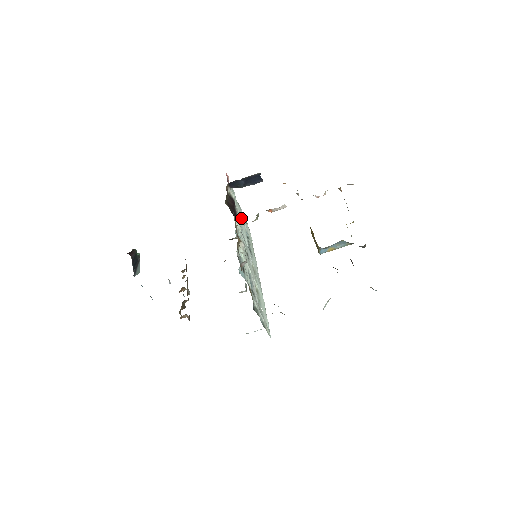
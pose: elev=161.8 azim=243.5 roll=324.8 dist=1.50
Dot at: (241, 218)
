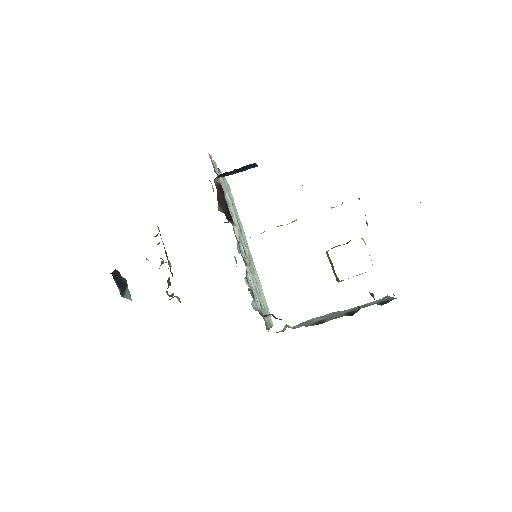
Dot at: (226, 193)
